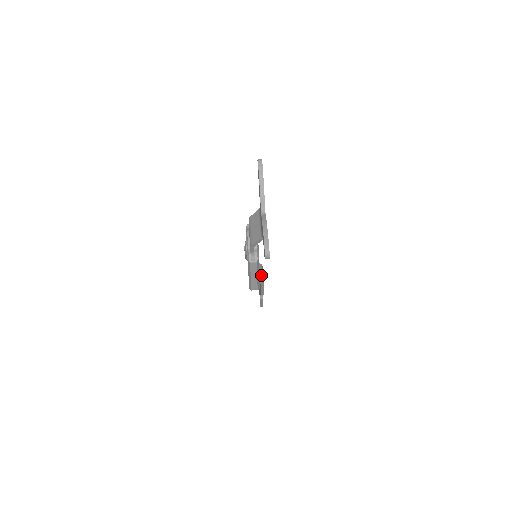
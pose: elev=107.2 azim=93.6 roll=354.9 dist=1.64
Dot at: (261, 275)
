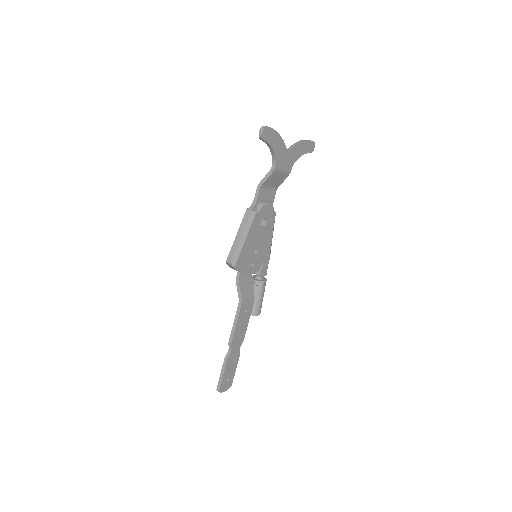
Dot at: (246, 296)
